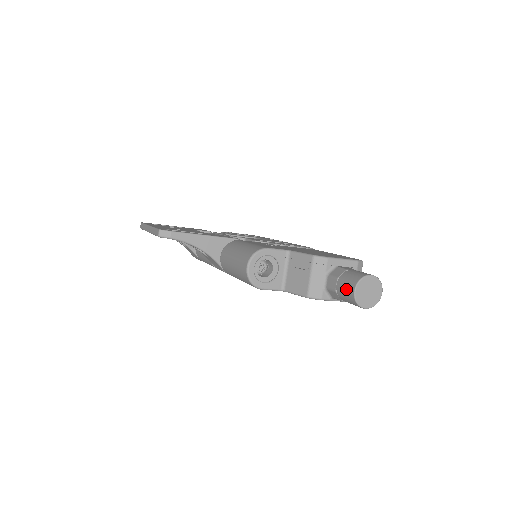
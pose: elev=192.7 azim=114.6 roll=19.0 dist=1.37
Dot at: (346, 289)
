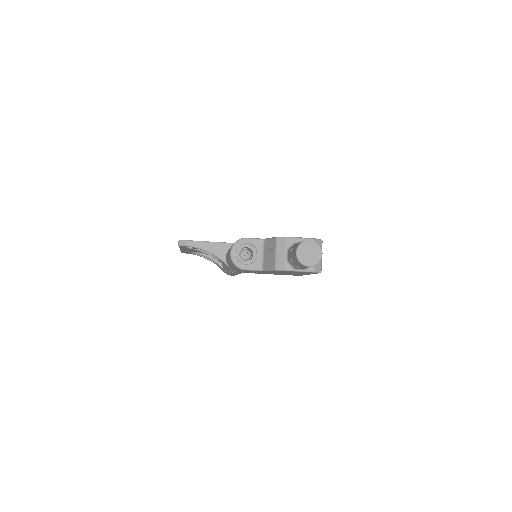
Dot at: (293, 254)
